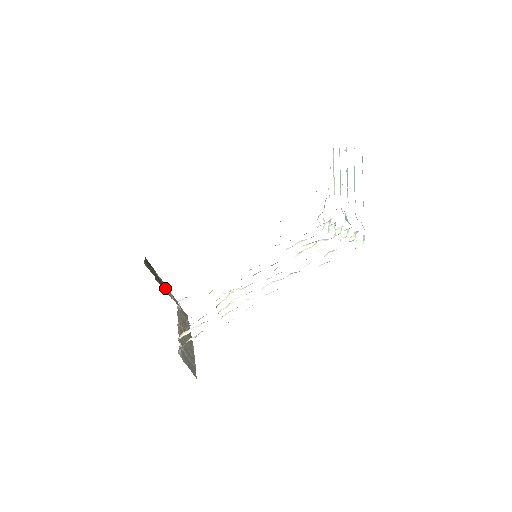
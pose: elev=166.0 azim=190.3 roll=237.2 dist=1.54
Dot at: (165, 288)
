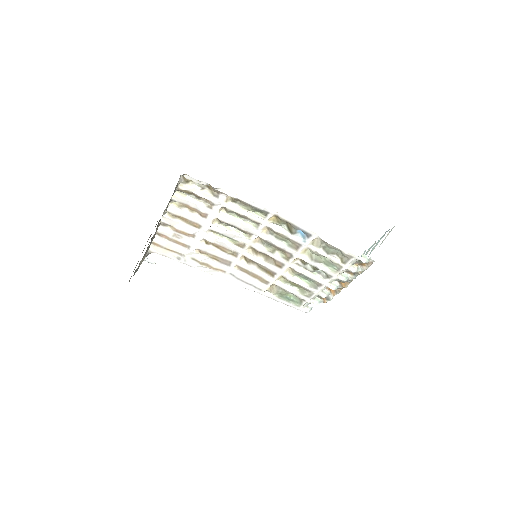
Dot at: occluded
